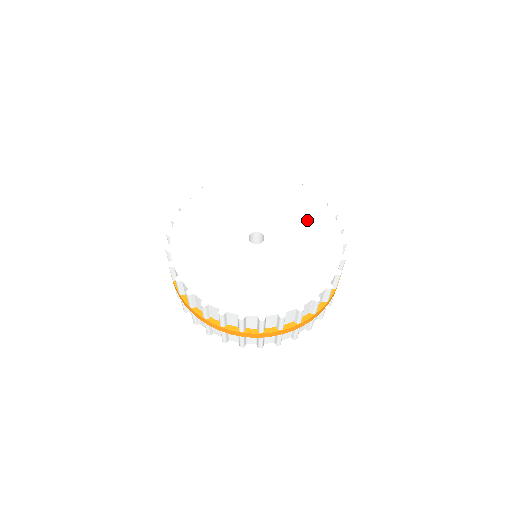
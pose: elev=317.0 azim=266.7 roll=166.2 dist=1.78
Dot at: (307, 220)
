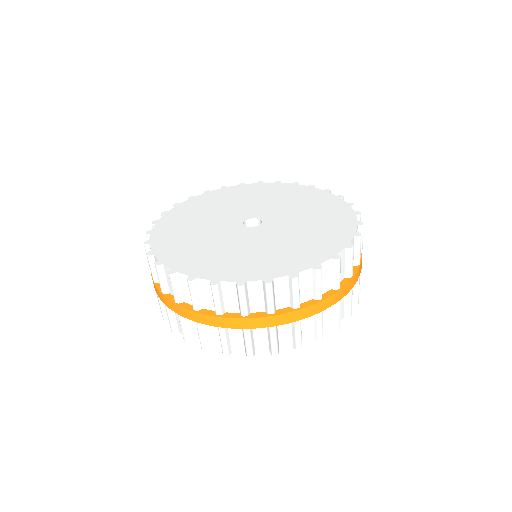
Dot at: (291, 197)
